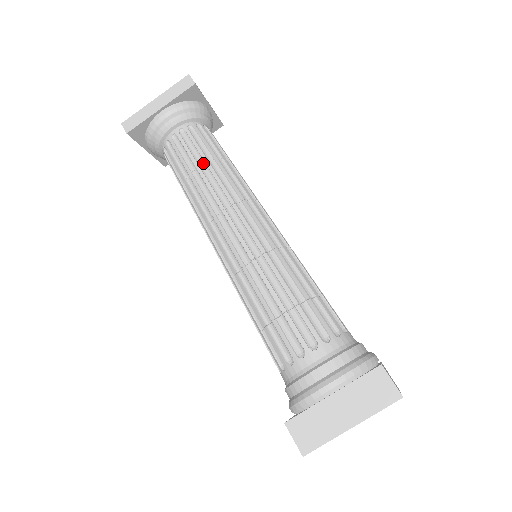
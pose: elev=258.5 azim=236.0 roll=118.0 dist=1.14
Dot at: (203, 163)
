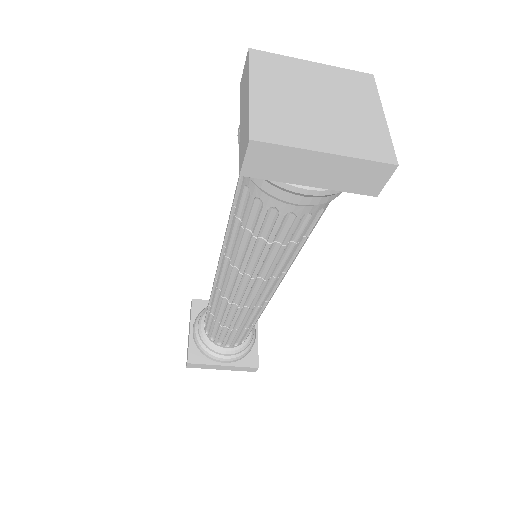
Dot at: occluded
